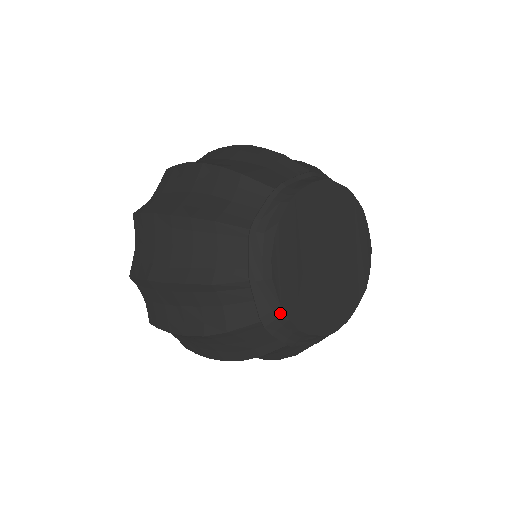
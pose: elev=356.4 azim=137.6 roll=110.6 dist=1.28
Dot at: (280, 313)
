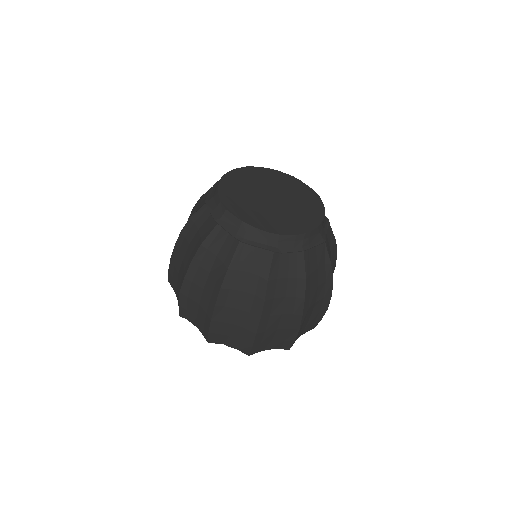
Dot at: (245, 226)
